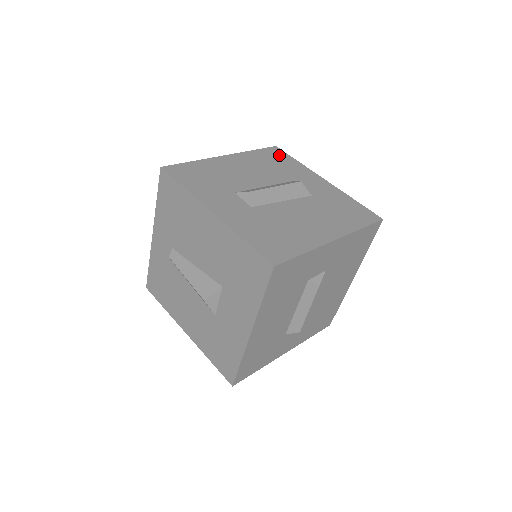
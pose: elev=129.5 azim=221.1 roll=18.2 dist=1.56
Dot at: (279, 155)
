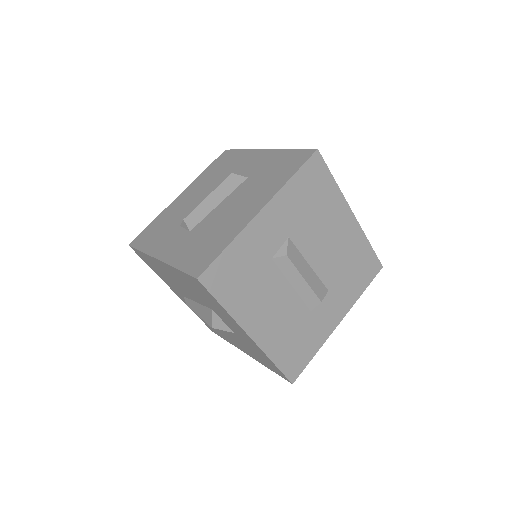
Dot at: (226, 157)
